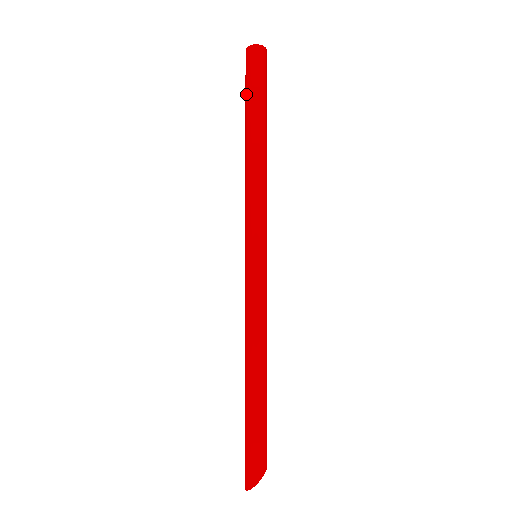
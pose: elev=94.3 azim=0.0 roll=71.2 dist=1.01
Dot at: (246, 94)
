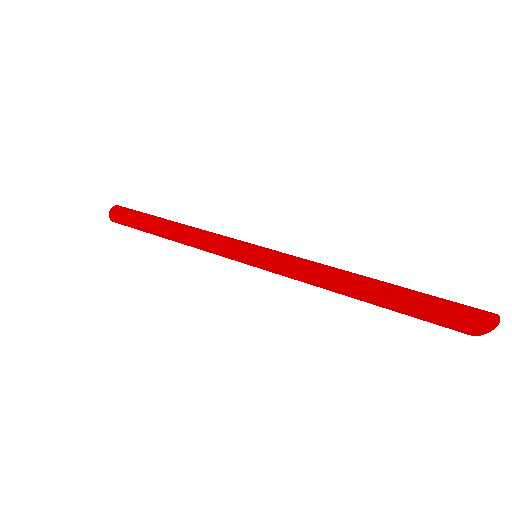
Dot at: (140, 214)
